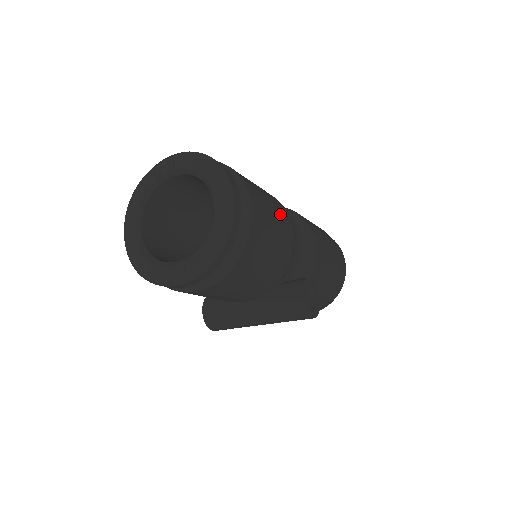
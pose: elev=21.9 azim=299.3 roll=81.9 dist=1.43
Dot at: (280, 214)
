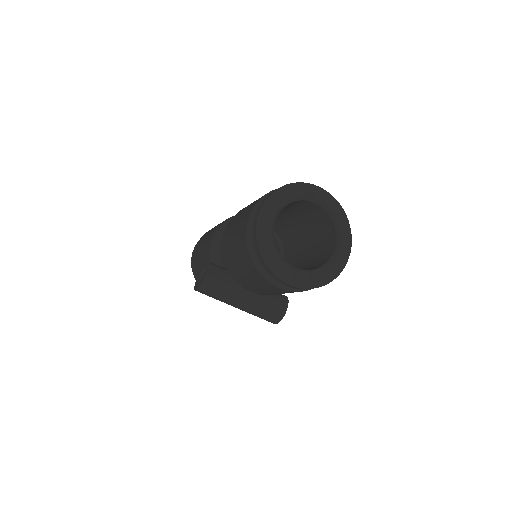
Dot at: occluded
